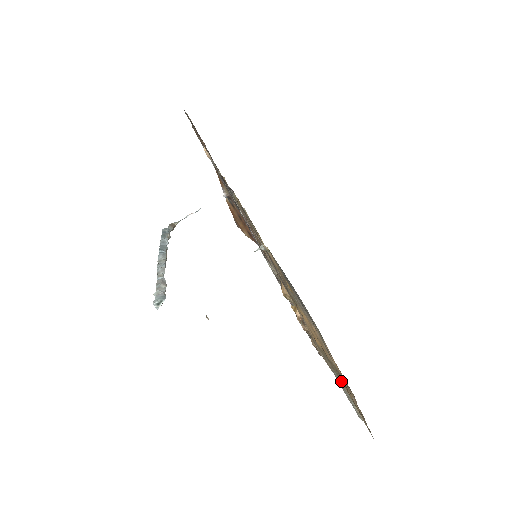
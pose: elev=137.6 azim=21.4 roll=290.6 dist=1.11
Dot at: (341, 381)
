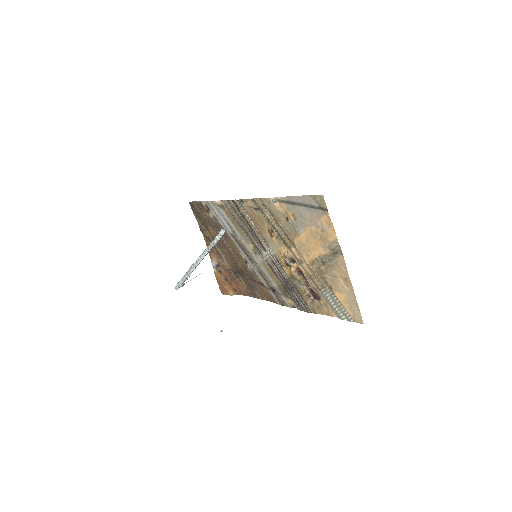
Dot at: (332, 292)
